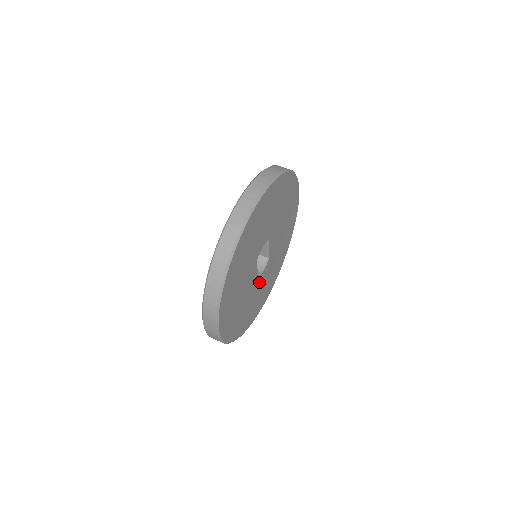
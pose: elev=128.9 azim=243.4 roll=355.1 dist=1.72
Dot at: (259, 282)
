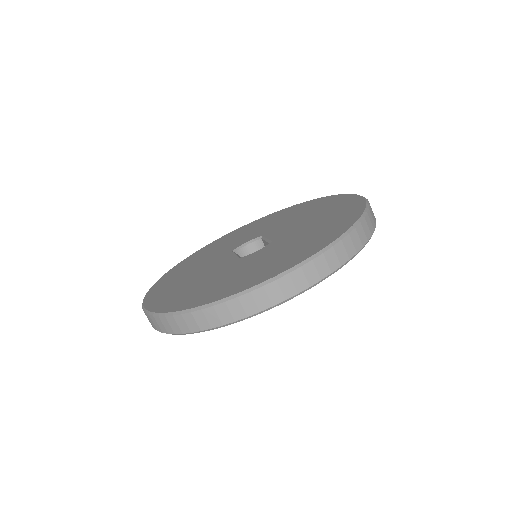
Dot at: occluded
